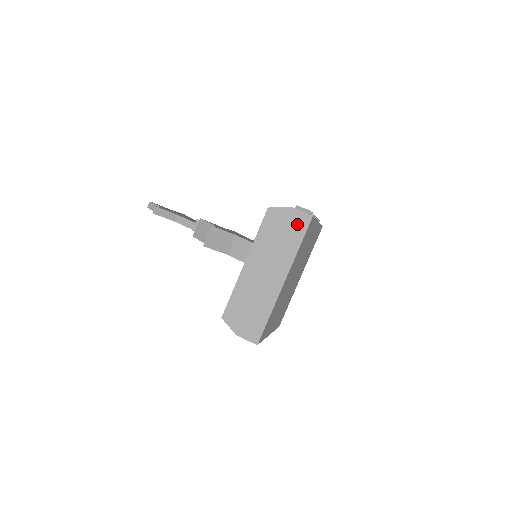
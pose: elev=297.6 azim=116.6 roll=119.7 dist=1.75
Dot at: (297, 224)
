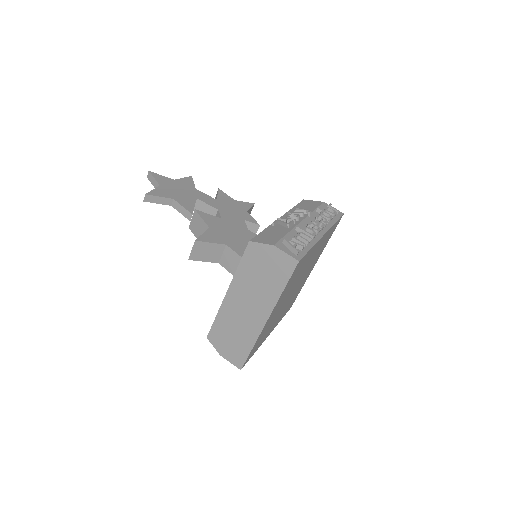
Dot at: (281, 266)
